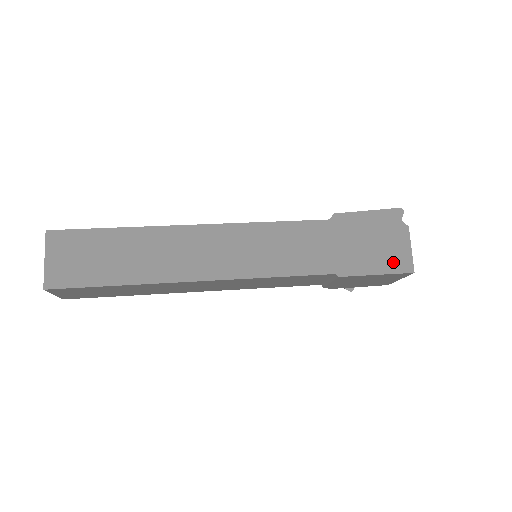
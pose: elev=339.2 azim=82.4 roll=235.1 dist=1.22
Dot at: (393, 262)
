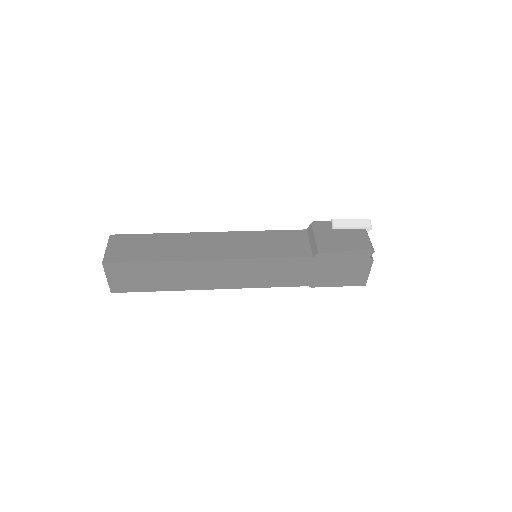
Dot at: (352, 280)
